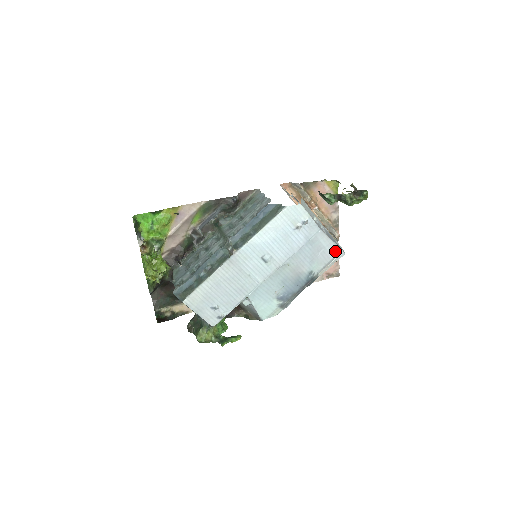
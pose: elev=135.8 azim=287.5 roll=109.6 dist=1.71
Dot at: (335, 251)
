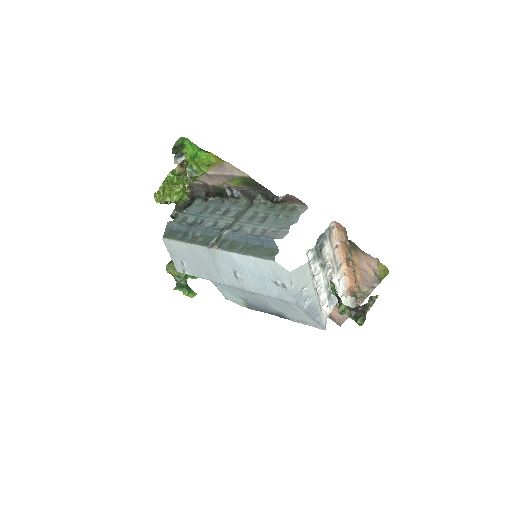
Dot at: (313, 322)
